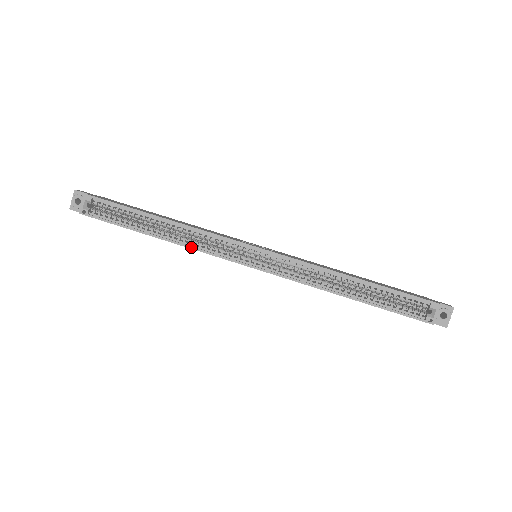
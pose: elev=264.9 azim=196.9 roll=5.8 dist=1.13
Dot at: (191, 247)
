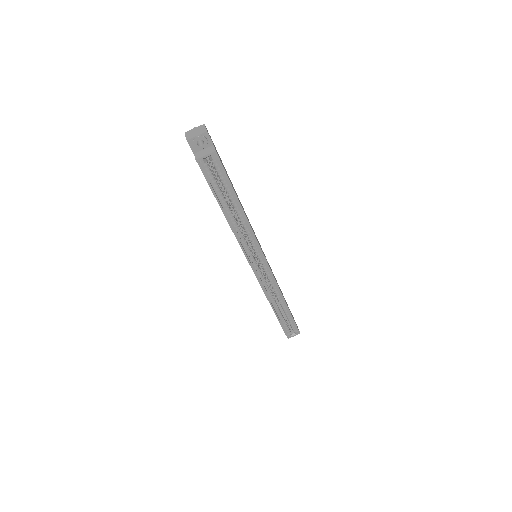
Dot at: (238, 239)
